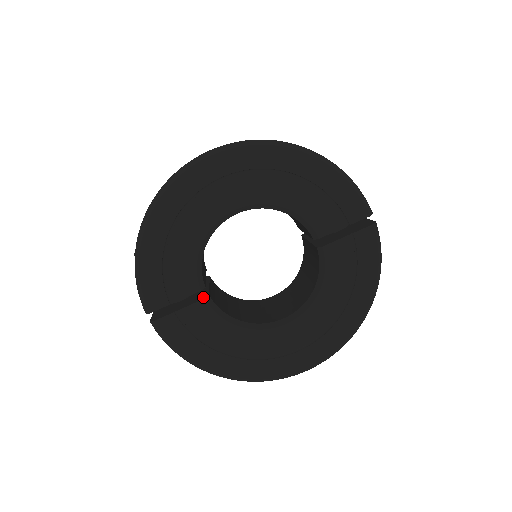
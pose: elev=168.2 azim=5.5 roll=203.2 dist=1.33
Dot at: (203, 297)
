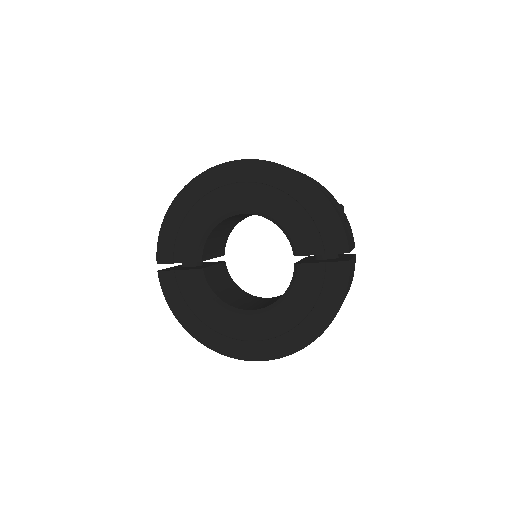
Dot at: (198, 268)
